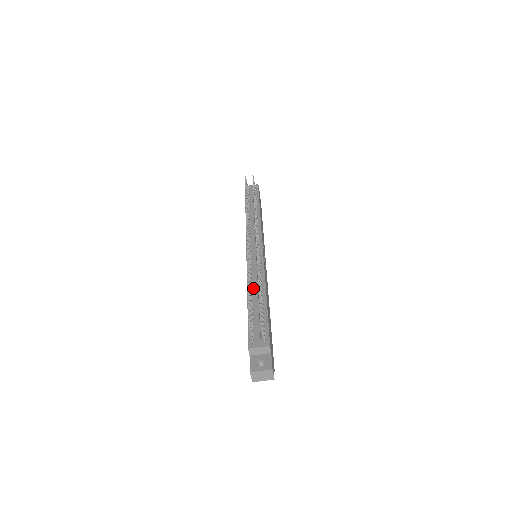
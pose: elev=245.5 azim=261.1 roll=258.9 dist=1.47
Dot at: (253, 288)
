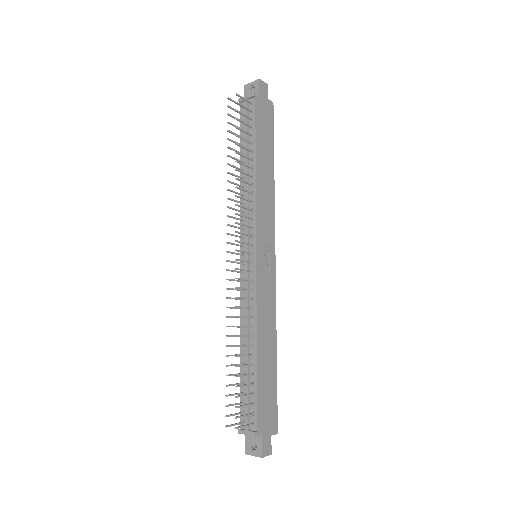
Dot at: occluded
